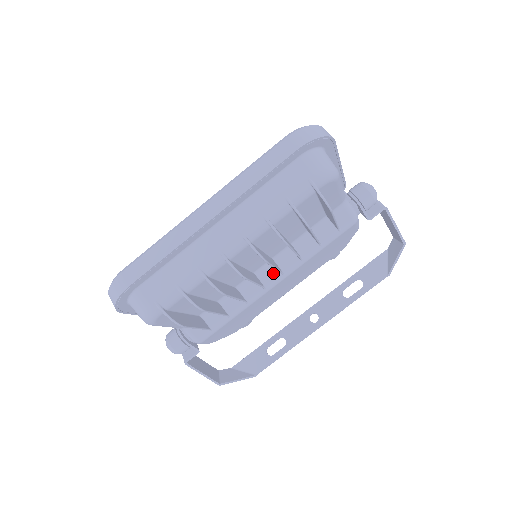
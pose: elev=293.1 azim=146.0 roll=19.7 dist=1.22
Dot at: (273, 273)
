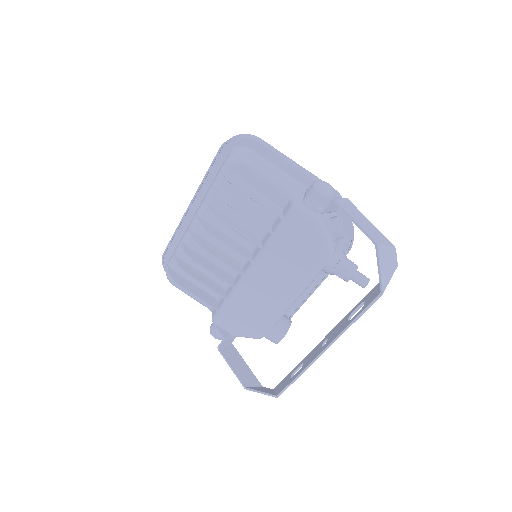
Dot at: (249, 263)
